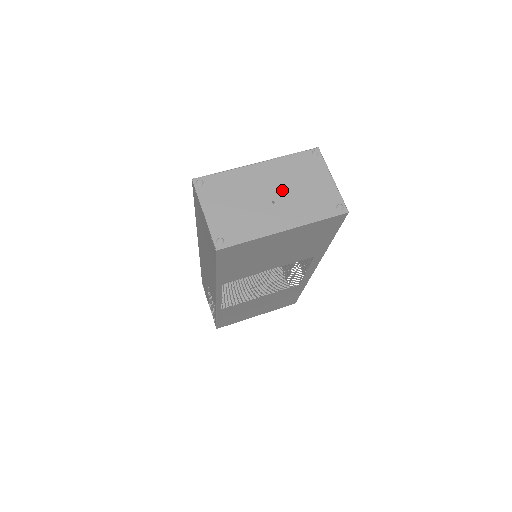
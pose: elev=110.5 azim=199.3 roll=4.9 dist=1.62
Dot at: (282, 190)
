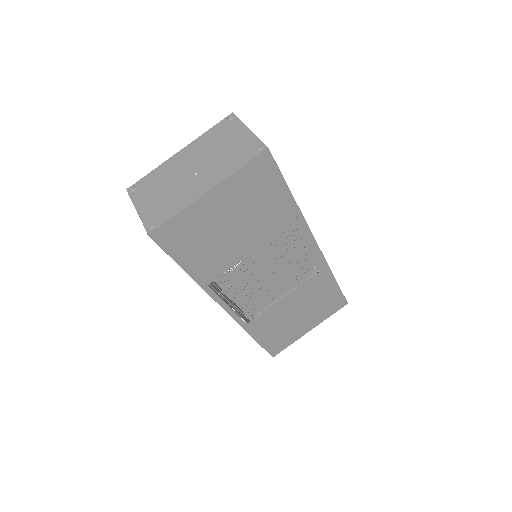
Dot at: (203, 161)
